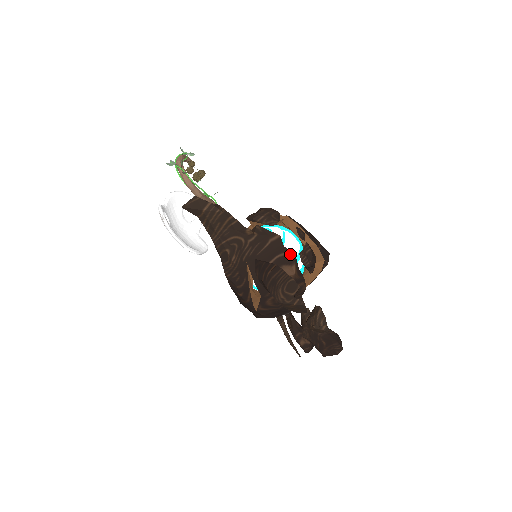
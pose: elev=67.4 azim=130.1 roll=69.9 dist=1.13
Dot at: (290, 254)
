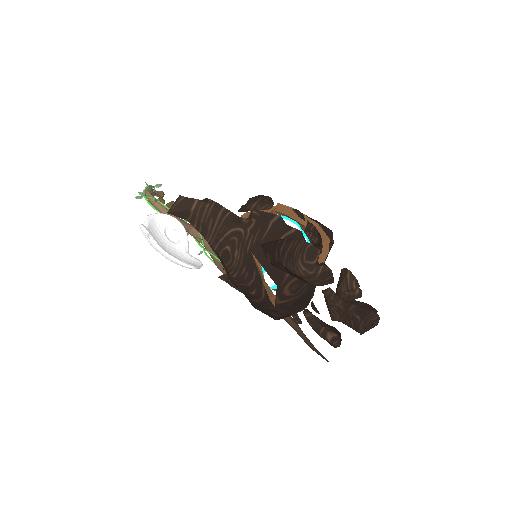
Dot at: (296, 231)
